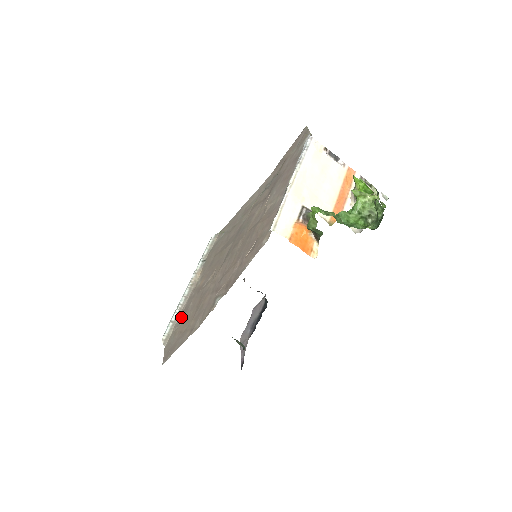
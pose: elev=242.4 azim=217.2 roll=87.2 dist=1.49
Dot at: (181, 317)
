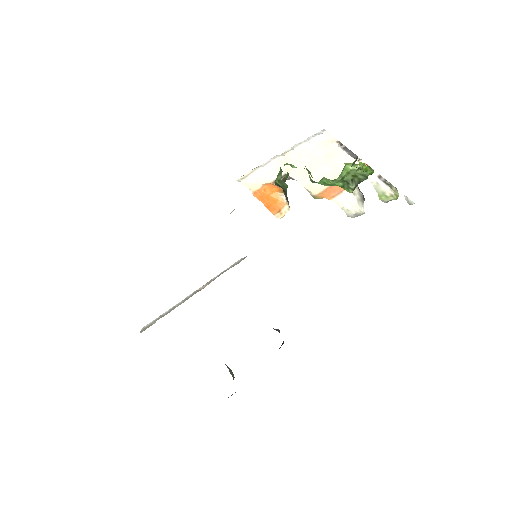
Dot at: occluded
